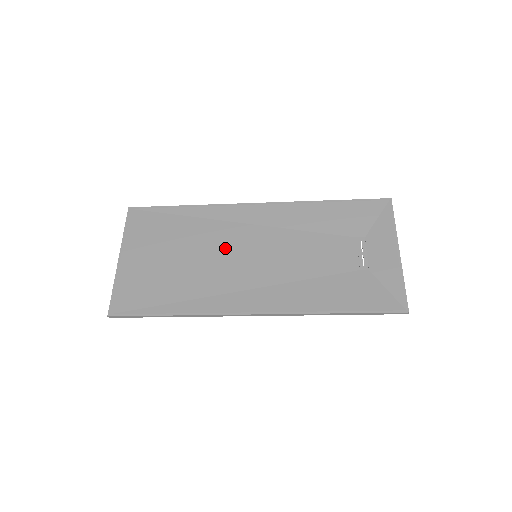
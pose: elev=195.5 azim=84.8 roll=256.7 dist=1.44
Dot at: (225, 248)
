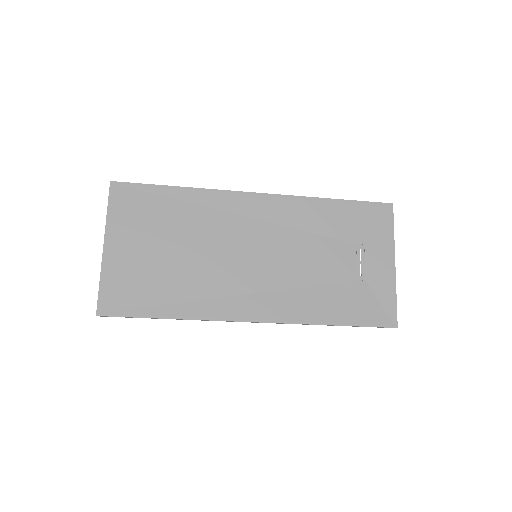
Dot at: (224, 244)
